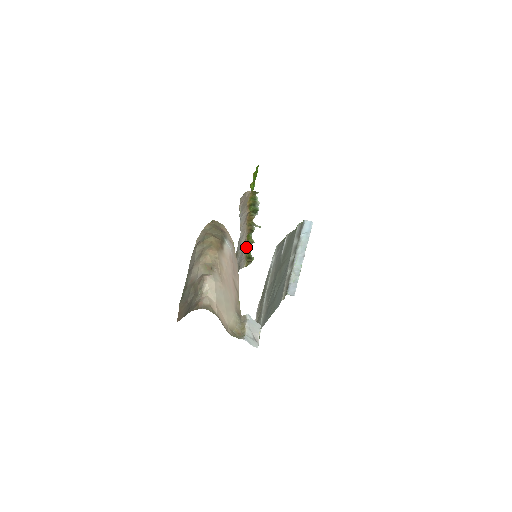
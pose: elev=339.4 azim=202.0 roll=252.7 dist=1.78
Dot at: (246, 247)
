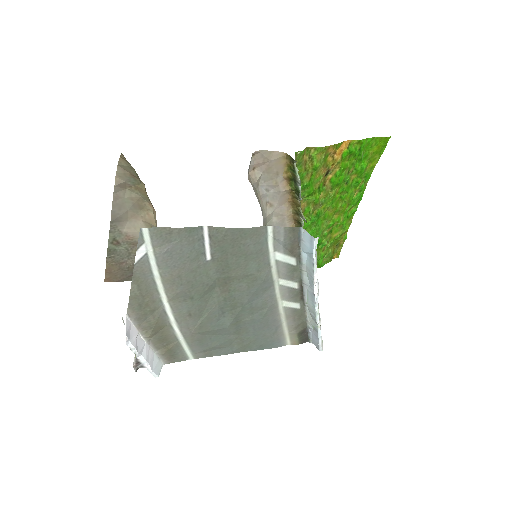
Dot at: occluded
